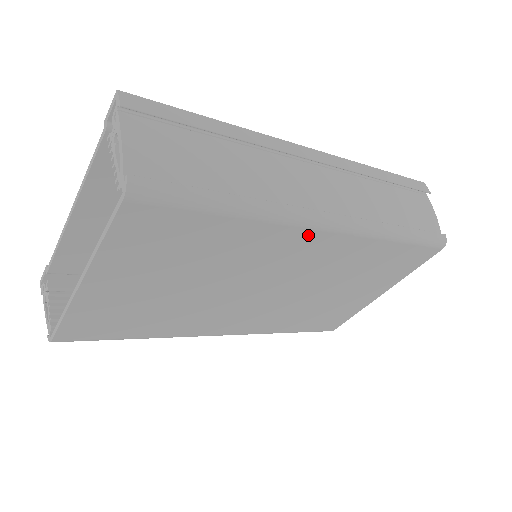
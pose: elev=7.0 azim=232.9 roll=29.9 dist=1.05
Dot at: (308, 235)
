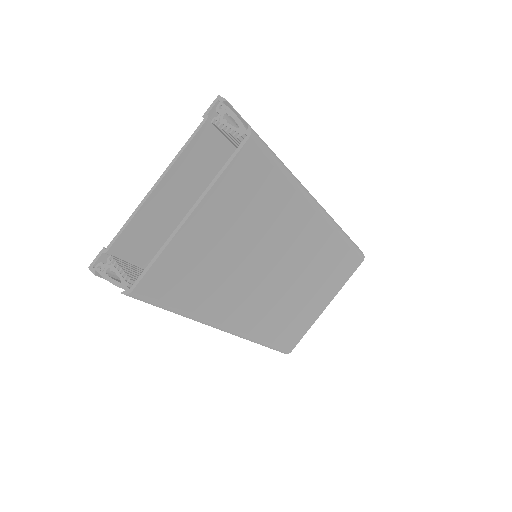
Dot at: (311, 214)
